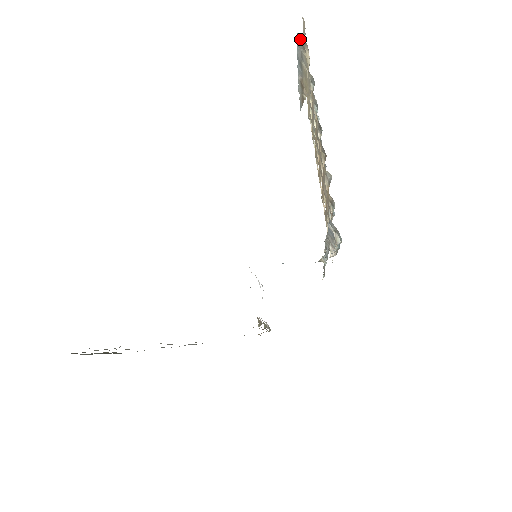
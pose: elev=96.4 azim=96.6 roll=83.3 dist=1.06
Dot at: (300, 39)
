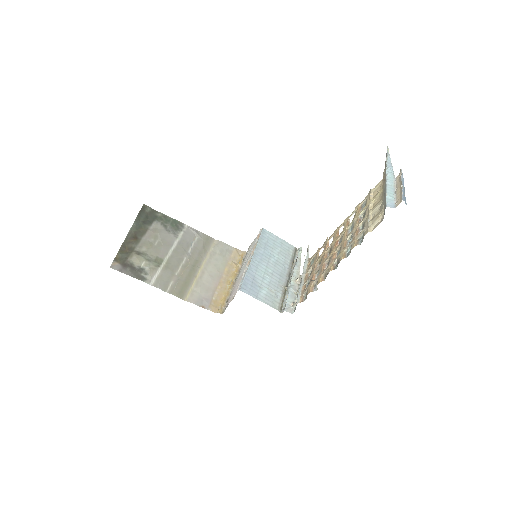
Dot at: (385, 208)
